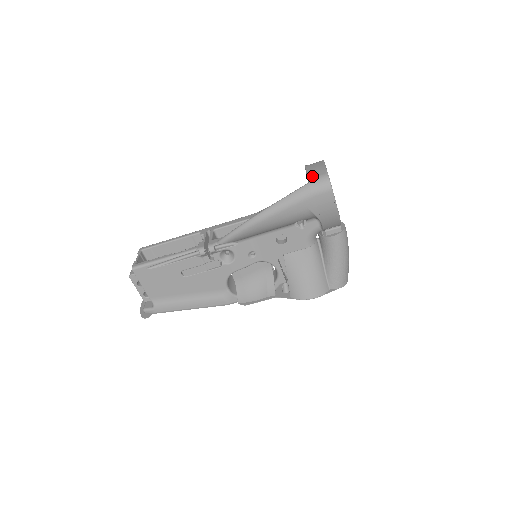
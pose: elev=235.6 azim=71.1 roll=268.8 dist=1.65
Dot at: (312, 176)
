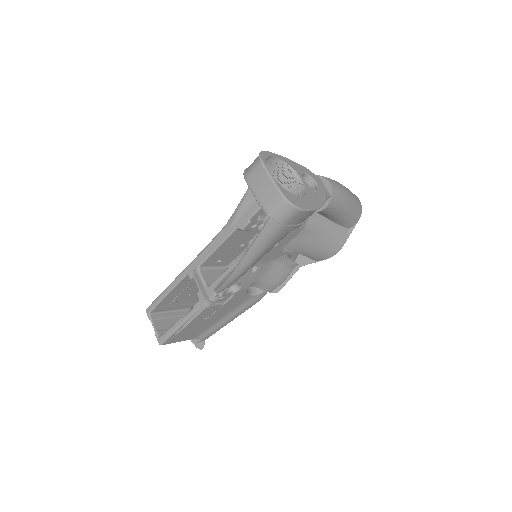
Dot at: (267, 206)
